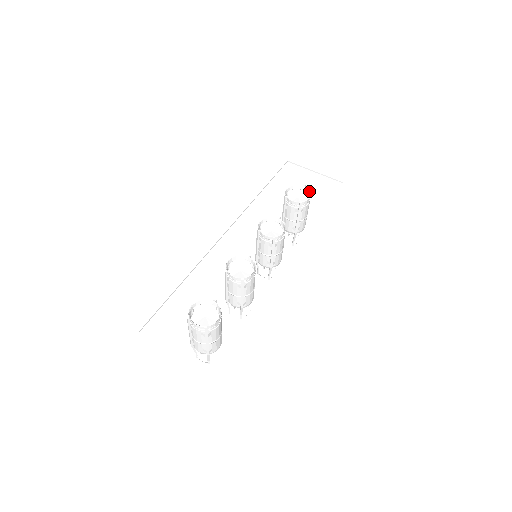
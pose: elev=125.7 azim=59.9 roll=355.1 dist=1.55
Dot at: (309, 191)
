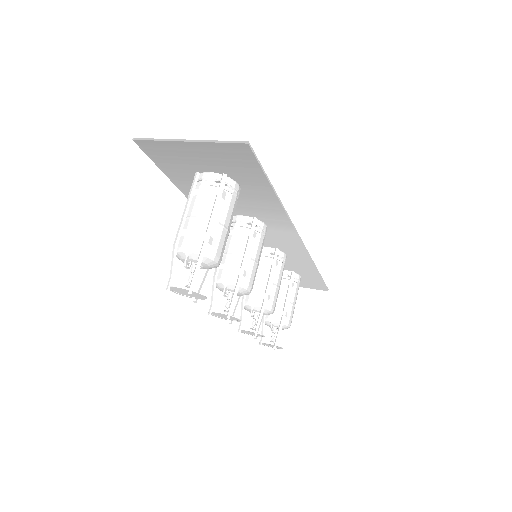
Dot at: occluded
